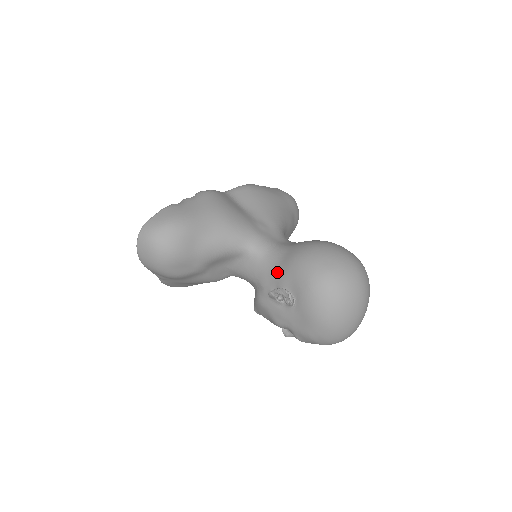
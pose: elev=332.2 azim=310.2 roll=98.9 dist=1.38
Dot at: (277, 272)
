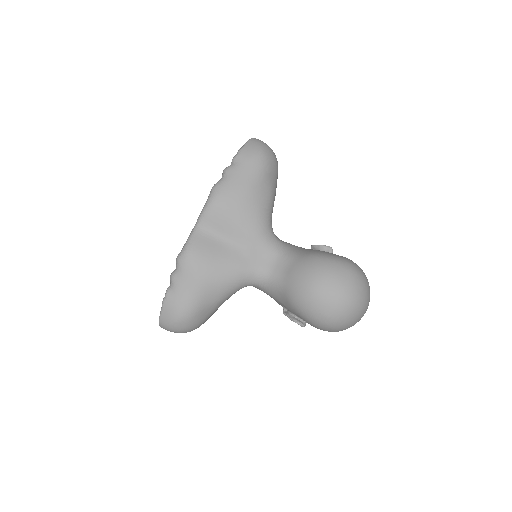
Dot at: (282, 303)
